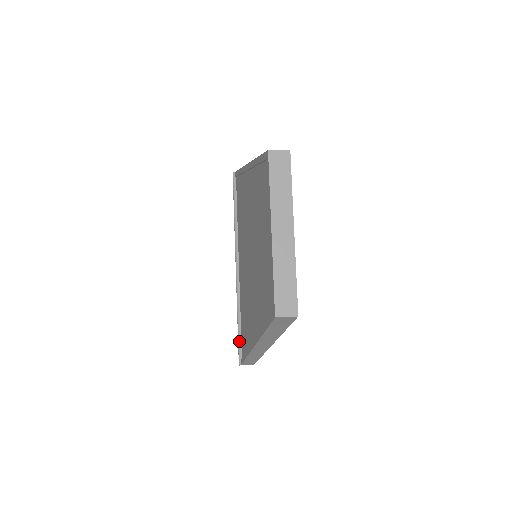
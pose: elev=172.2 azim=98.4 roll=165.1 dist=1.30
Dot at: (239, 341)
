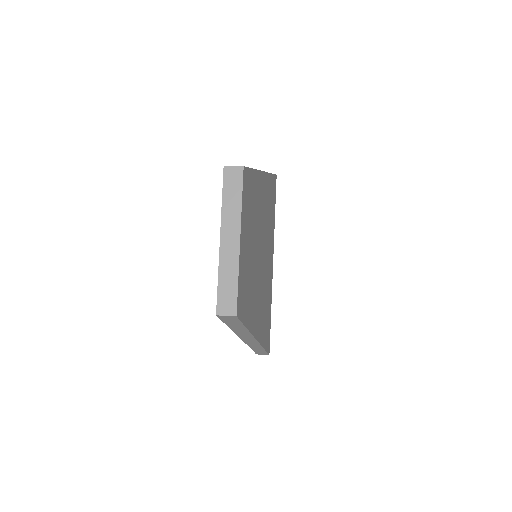
Dot at: occluded
